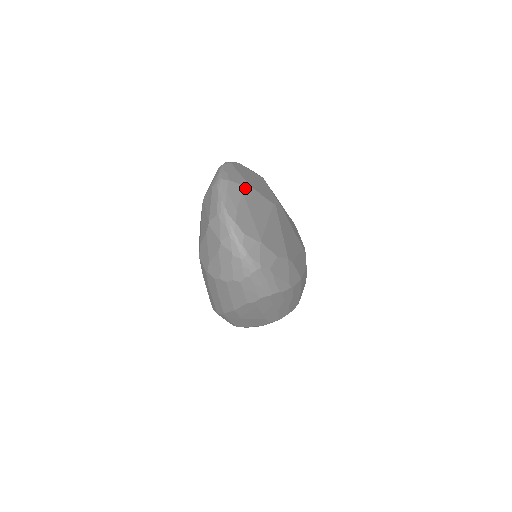
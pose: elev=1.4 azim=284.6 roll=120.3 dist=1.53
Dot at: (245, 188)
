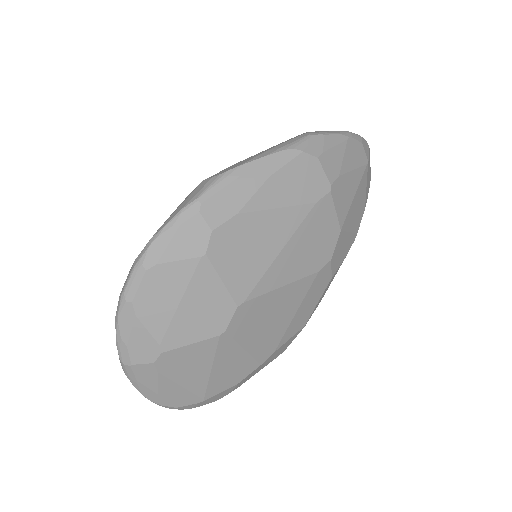
Dot at: (159, 362)
